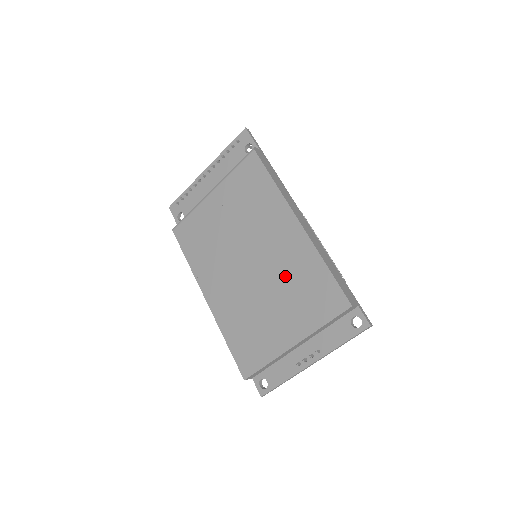
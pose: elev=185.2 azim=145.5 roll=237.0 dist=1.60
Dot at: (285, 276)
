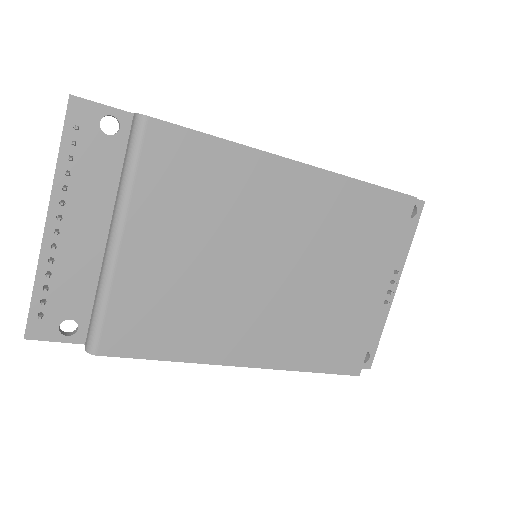
Dot at: (330, 238)
